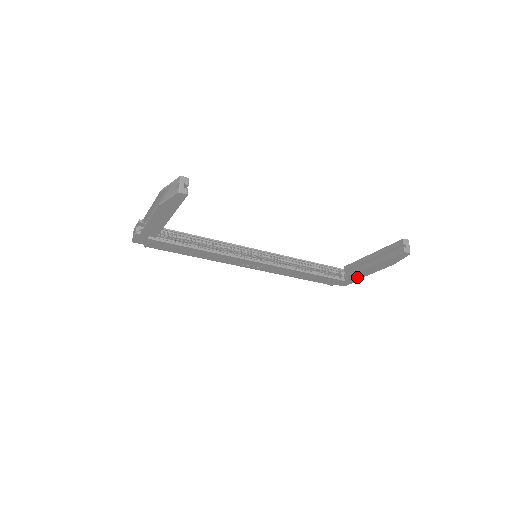
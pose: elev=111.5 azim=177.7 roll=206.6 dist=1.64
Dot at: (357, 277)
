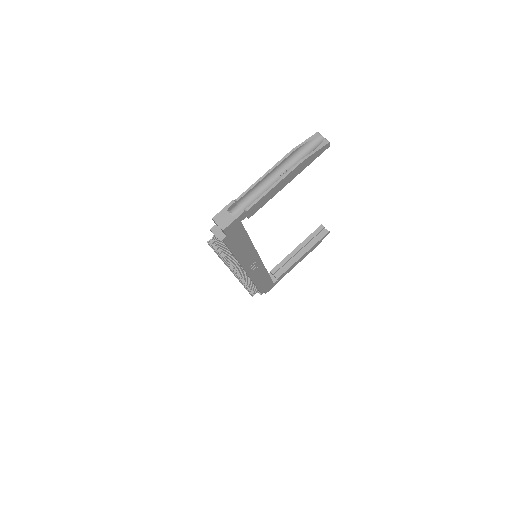
Dot at: (284, 275)
